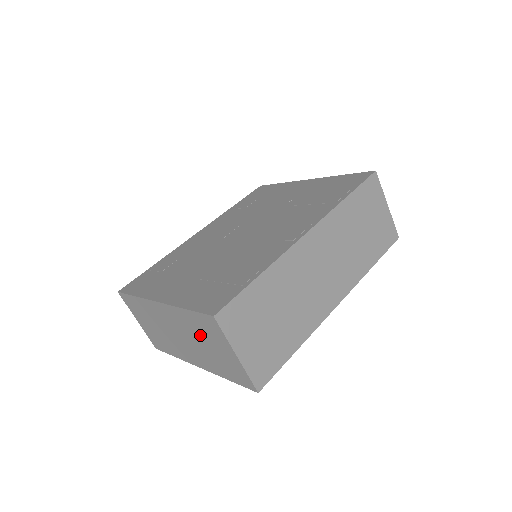
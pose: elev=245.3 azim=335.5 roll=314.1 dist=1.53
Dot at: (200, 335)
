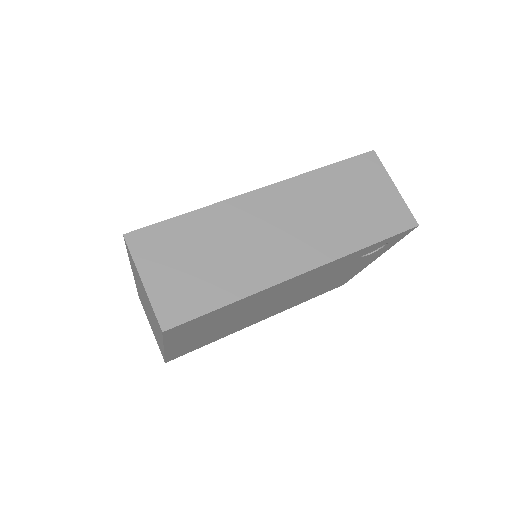
Dot at: occluded
